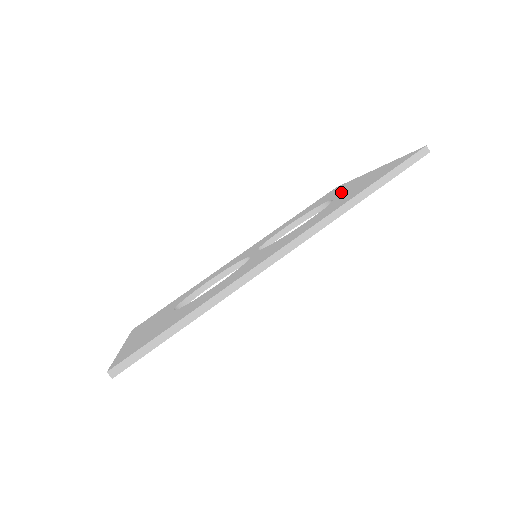
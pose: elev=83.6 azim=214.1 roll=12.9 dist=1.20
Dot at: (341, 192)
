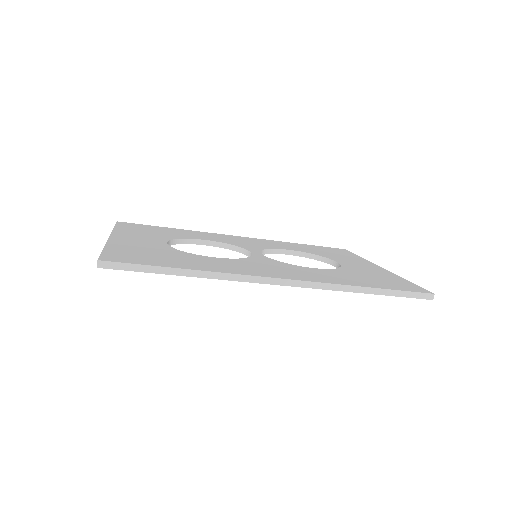
Dot at: (350, 264)
